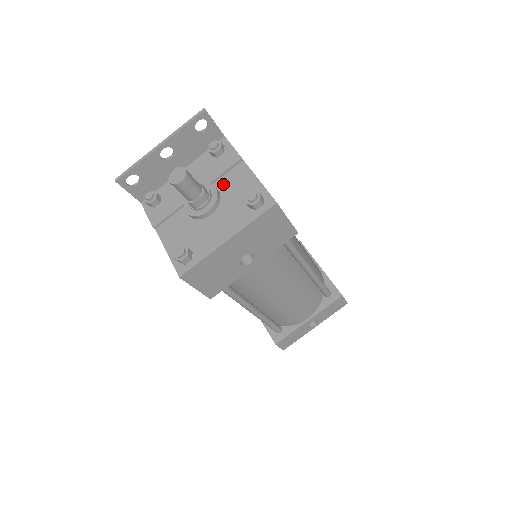
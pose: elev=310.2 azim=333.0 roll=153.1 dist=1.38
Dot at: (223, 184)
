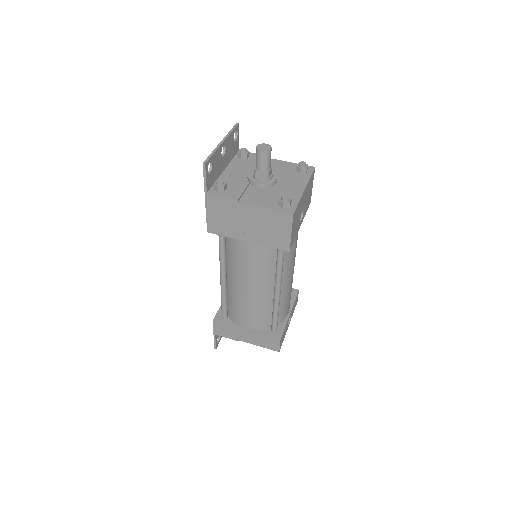
Dot at: occluded
